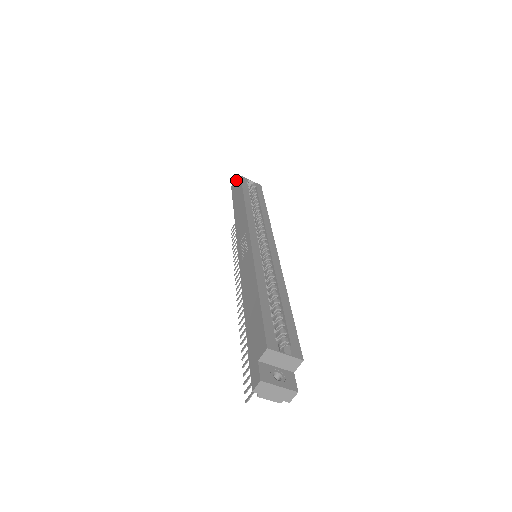
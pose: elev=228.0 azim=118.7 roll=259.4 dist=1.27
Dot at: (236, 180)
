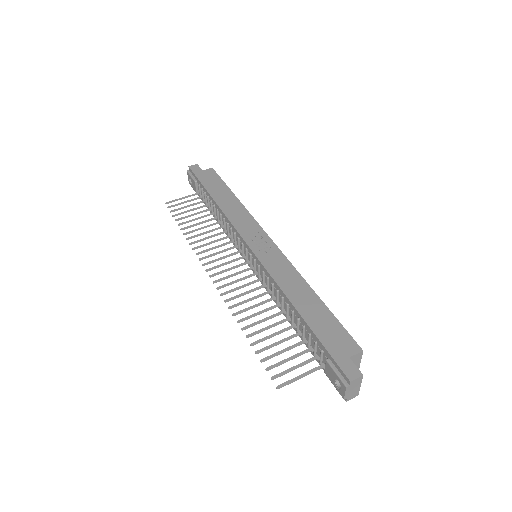
Dot at: (198, 166)
